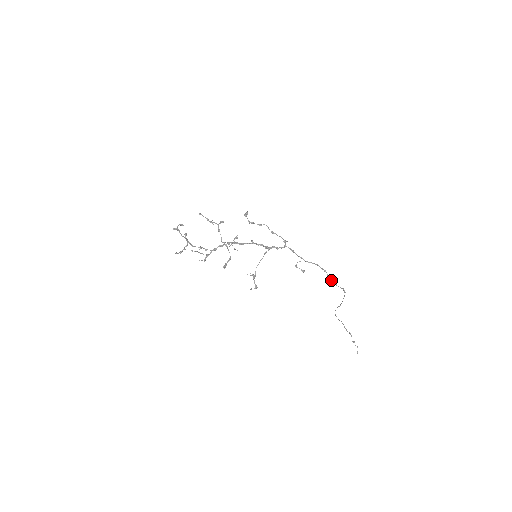
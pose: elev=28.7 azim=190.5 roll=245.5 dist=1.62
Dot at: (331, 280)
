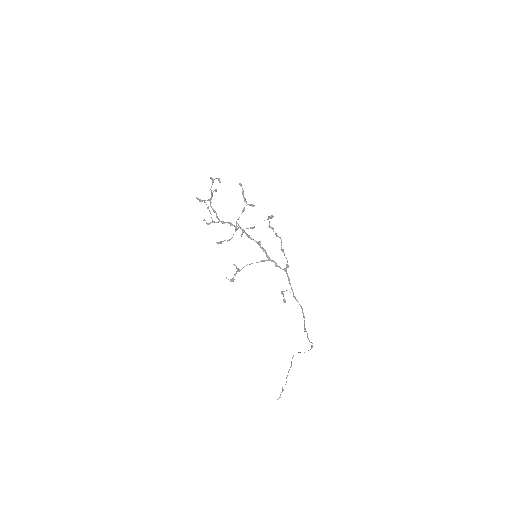
Dot at: (304, 328)
